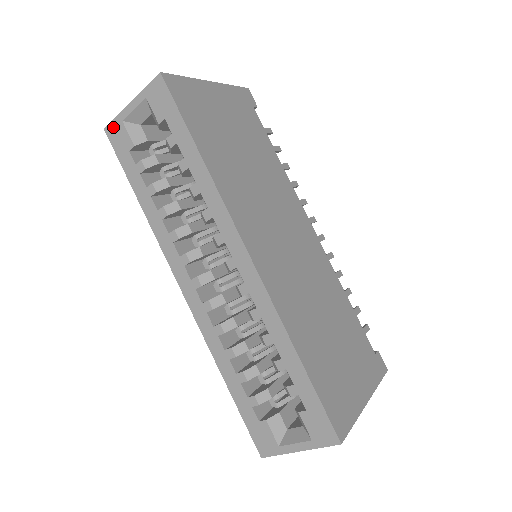
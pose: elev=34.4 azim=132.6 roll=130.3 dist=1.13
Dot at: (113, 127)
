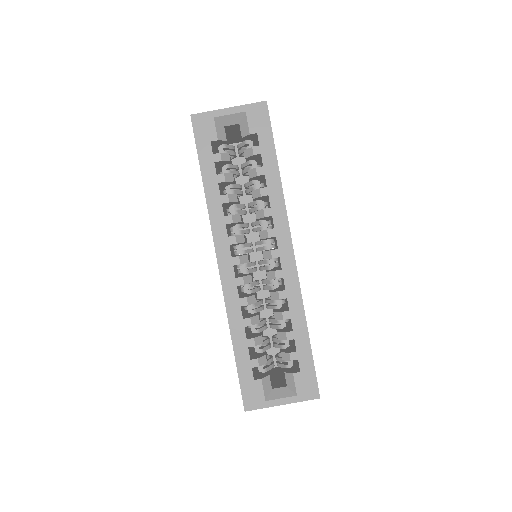
Dot at: (202, 118)
